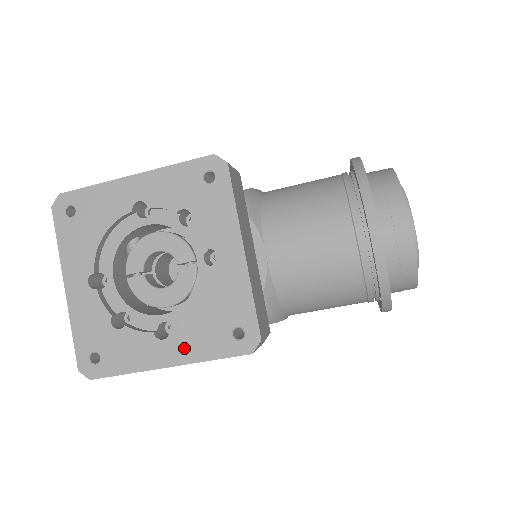
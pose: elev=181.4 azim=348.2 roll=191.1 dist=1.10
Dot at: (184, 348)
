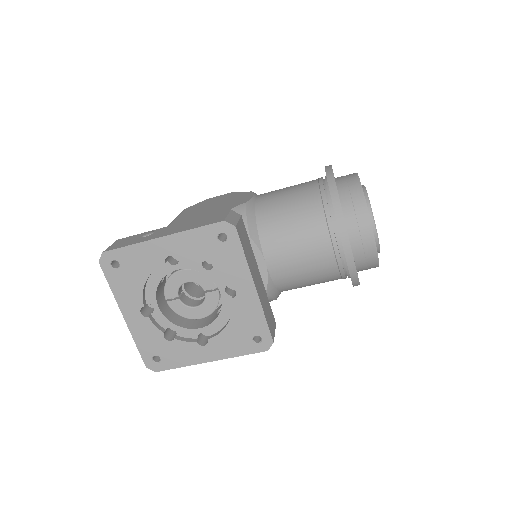
Dot at: (220, 350)
